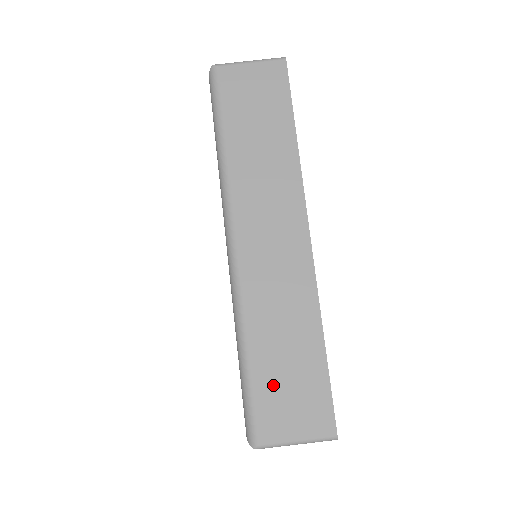
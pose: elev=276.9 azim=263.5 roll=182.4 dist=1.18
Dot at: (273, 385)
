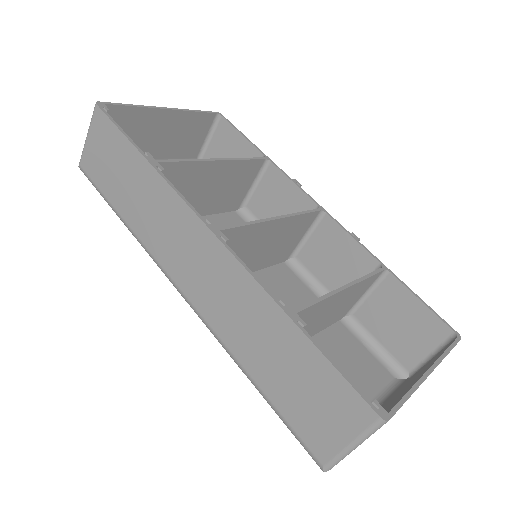
Dot at: (291, 399)
